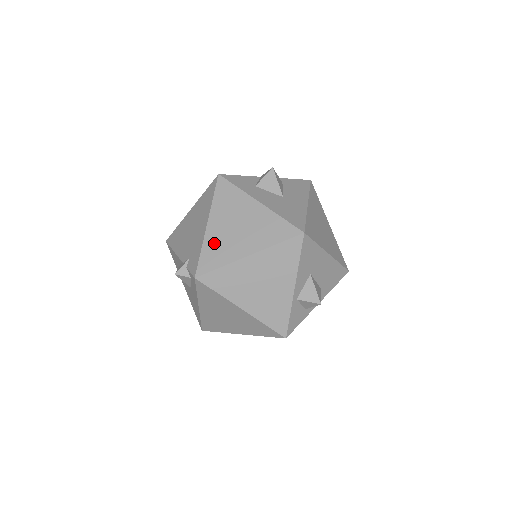
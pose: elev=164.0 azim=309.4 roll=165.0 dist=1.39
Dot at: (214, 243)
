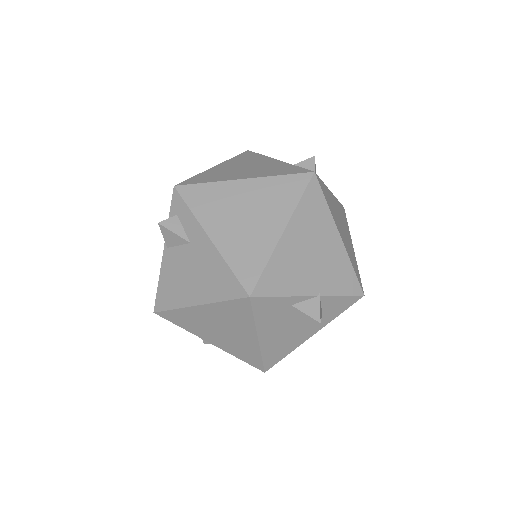
Dot at: occluded
